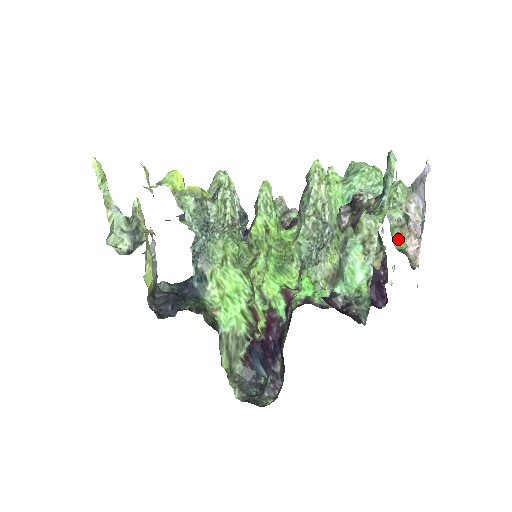
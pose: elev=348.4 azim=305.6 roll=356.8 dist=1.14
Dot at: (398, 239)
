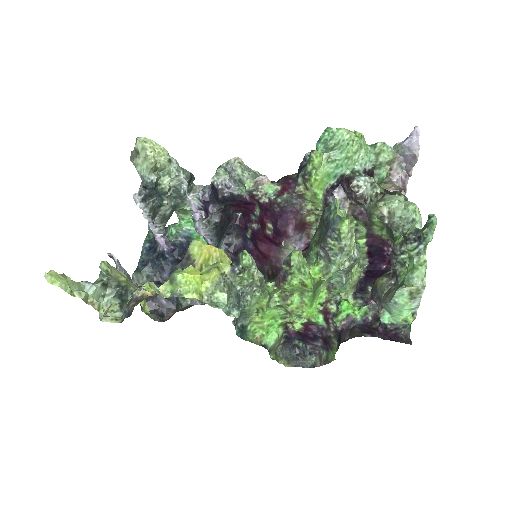
Dot at: occluded
